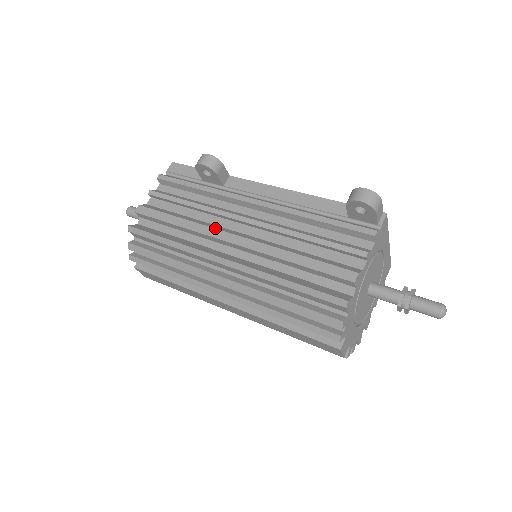
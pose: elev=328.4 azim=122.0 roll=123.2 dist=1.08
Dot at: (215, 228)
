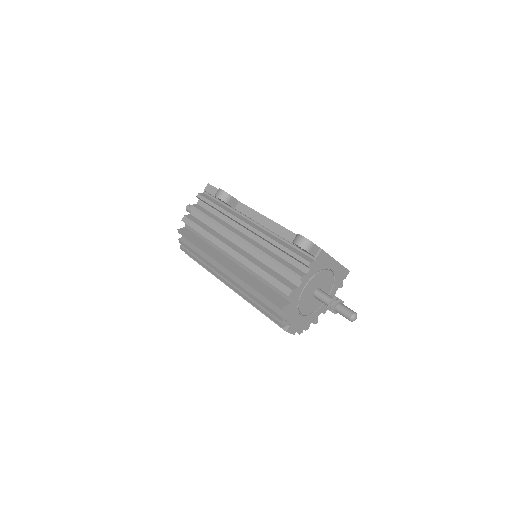
Dot at: (223, 242)
